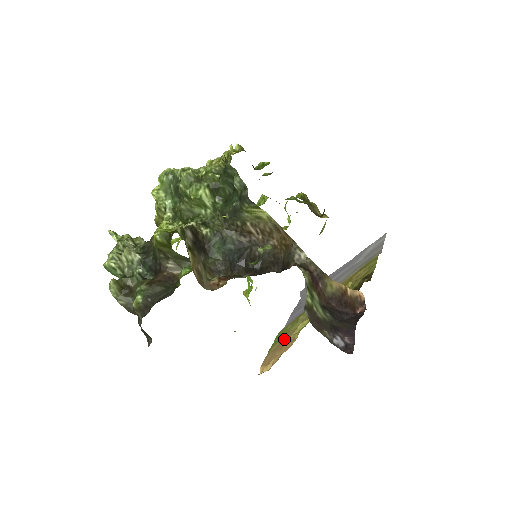
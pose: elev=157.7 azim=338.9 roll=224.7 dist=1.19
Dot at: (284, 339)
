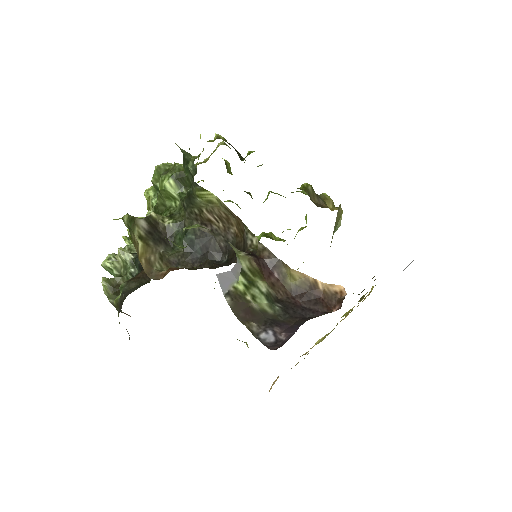
Dot at: occluded
